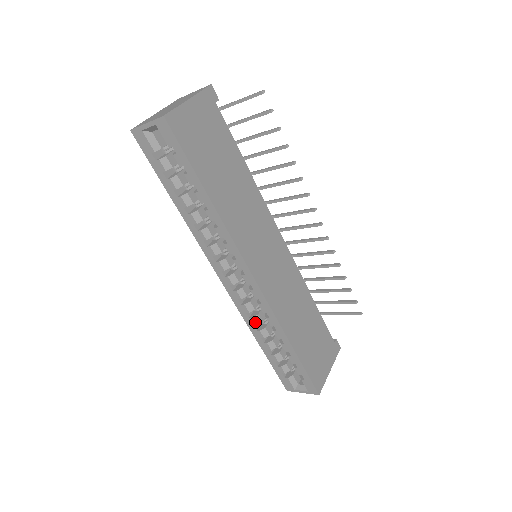
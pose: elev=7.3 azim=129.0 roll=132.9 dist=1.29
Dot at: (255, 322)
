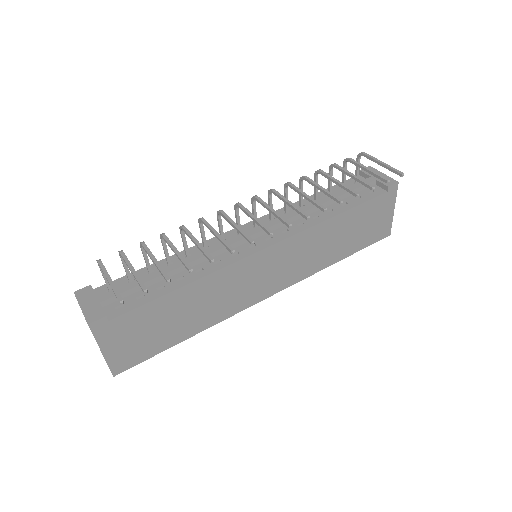
Dot at: occluded
